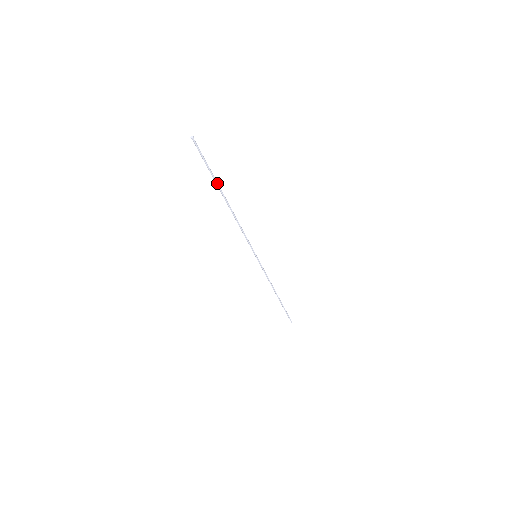
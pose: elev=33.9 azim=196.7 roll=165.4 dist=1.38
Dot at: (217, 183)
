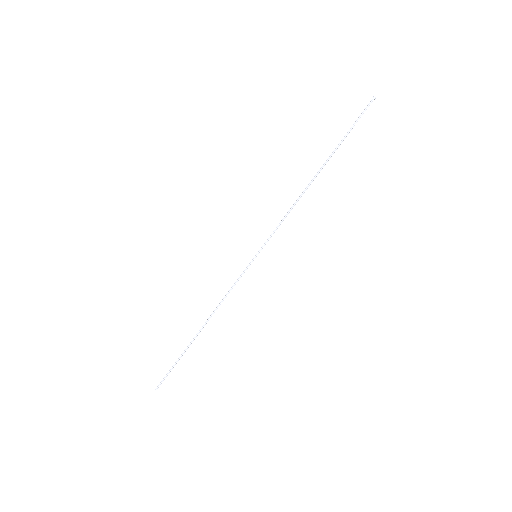
Dot at: occluded
